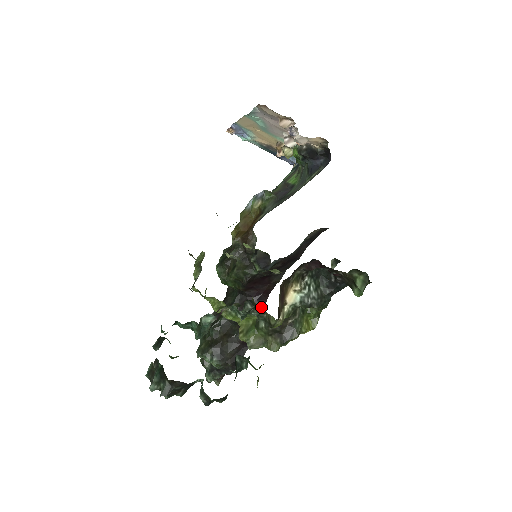
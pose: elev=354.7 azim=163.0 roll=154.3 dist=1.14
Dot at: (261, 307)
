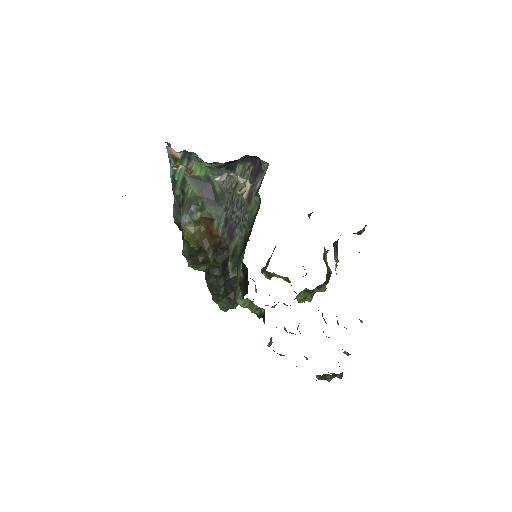
Dot at: occluded
